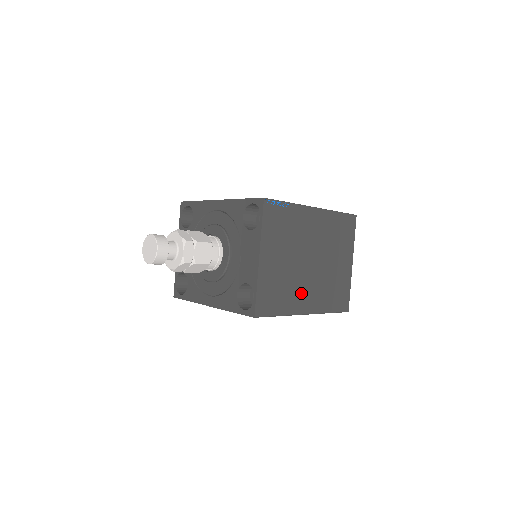
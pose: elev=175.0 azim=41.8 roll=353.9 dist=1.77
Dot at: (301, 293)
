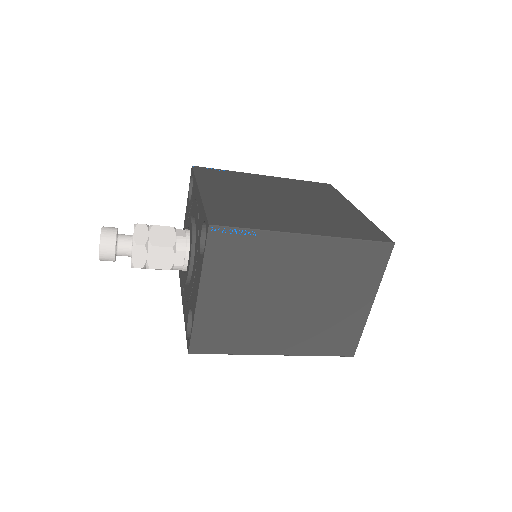
Dot at: (268, 333)
